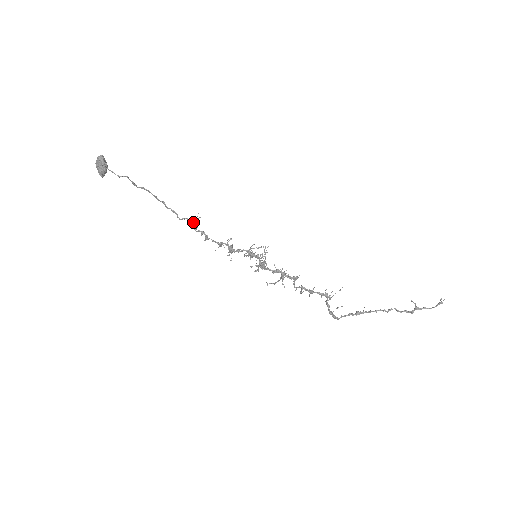
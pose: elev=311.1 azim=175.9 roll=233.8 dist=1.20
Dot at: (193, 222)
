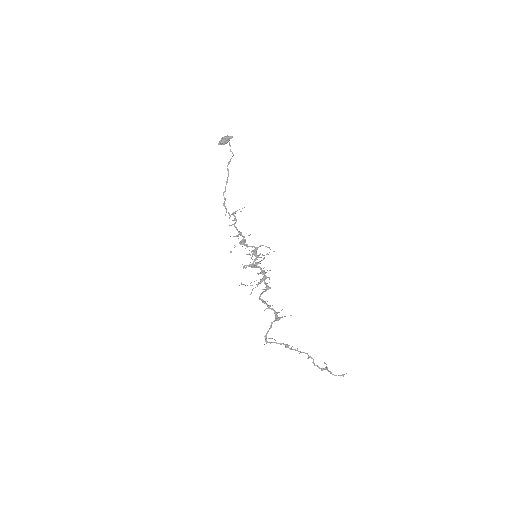
Dot at: (229, 214)
